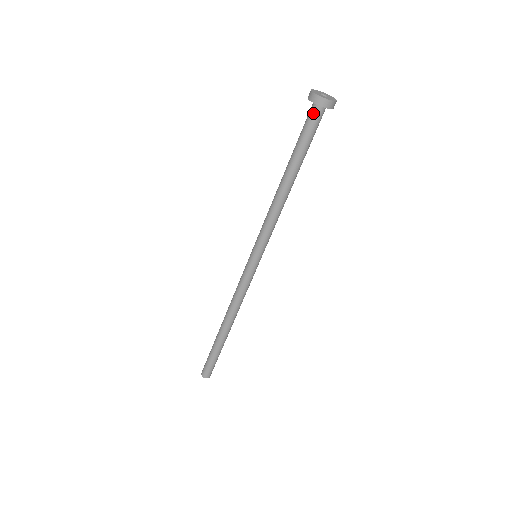
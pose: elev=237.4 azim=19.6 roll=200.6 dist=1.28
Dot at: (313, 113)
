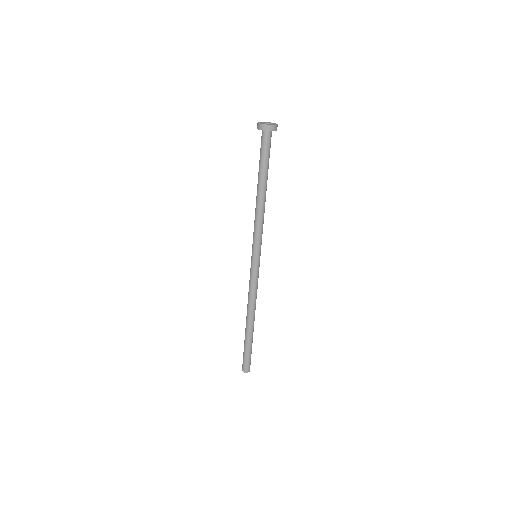
Dot at: (266, 138)
